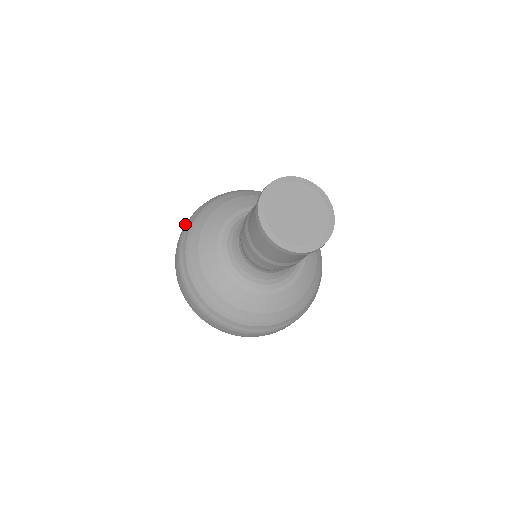
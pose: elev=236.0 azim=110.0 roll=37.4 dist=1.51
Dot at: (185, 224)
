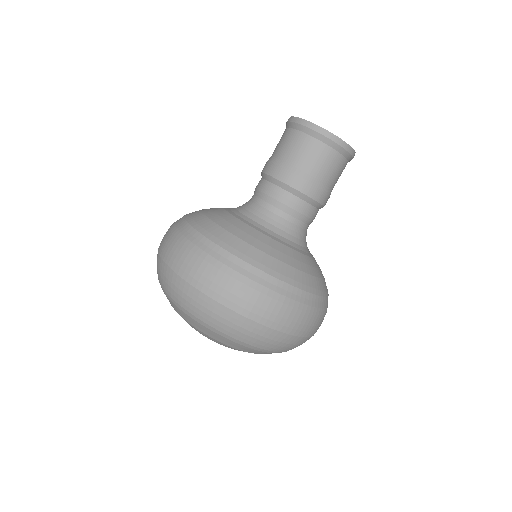
Dot at: occluded
